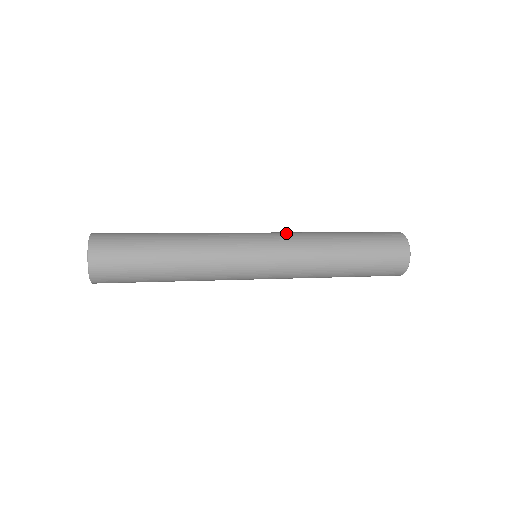
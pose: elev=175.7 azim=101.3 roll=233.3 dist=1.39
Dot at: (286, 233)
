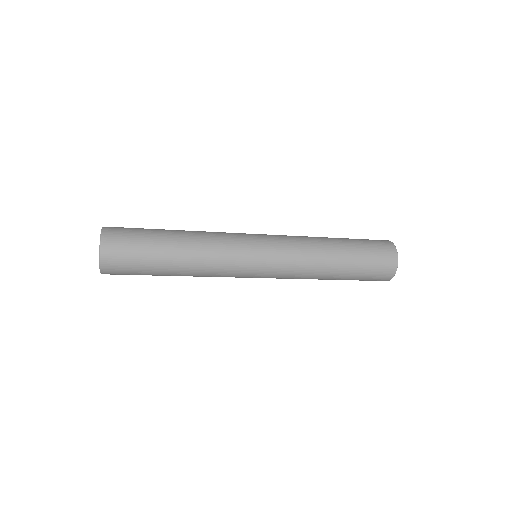
Dot at: (288, 241)
